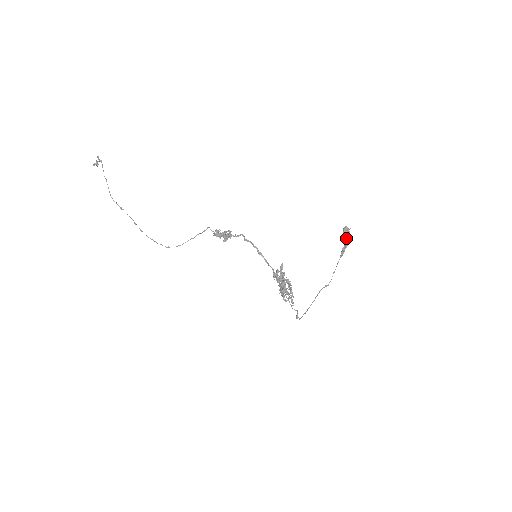
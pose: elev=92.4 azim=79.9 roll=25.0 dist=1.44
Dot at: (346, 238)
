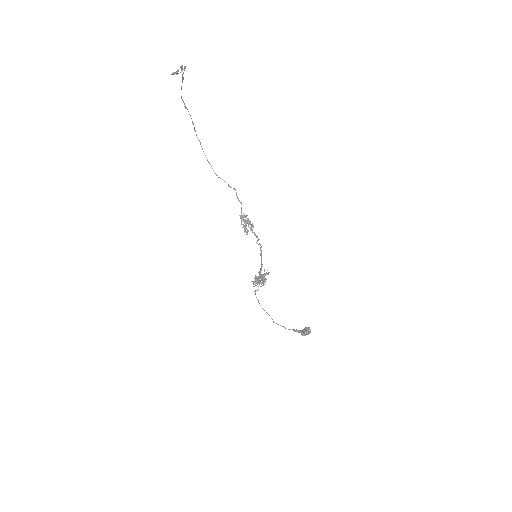
Dot at: (302, 335)
